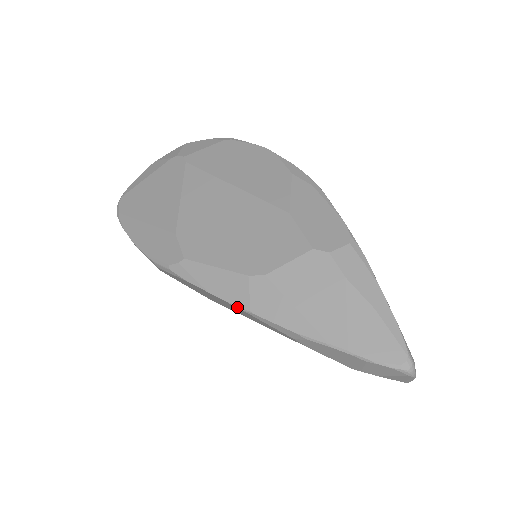
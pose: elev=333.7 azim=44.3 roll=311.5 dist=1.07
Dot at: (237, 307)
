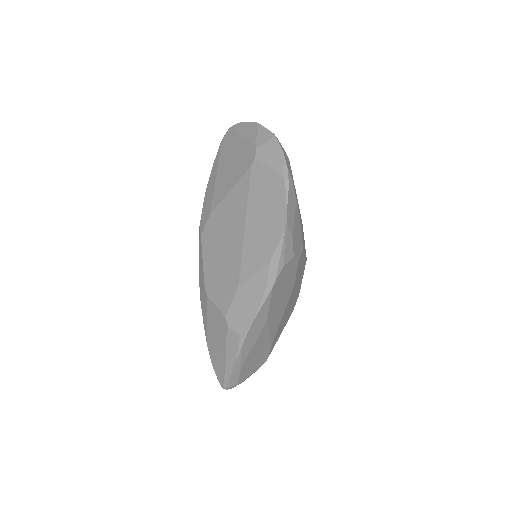
Dot at: (200, 286)
